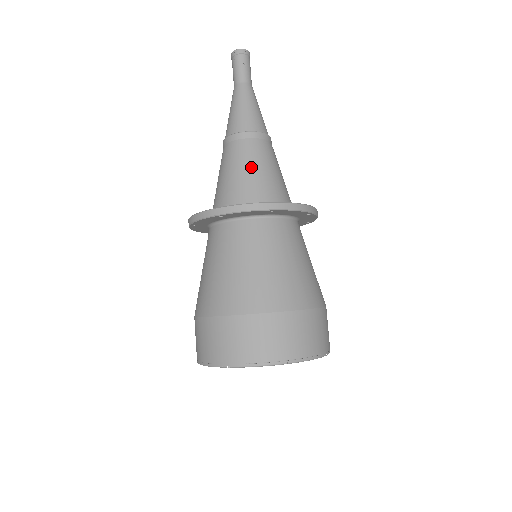
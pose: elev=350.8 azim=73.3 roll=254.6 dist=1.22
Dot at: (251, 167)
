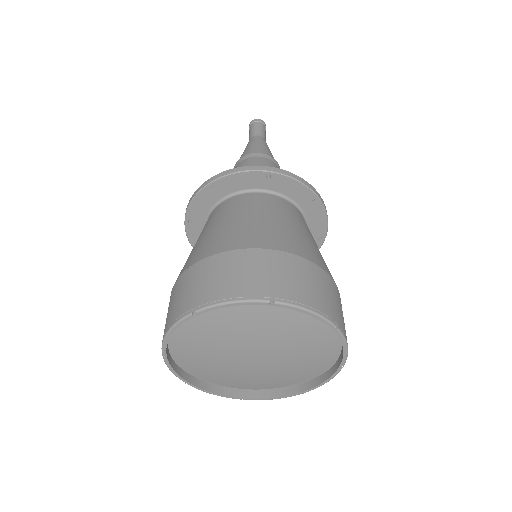
Dot at: occluded
